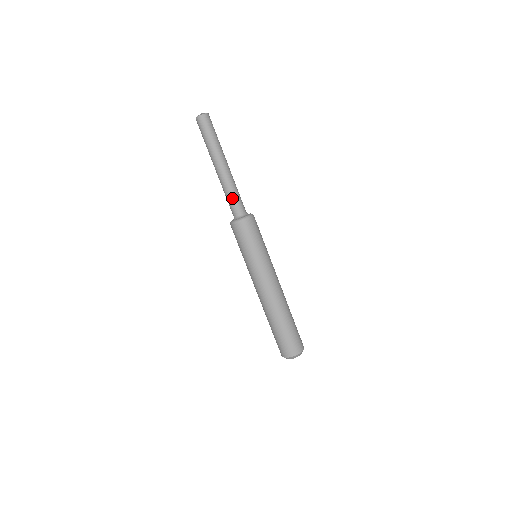
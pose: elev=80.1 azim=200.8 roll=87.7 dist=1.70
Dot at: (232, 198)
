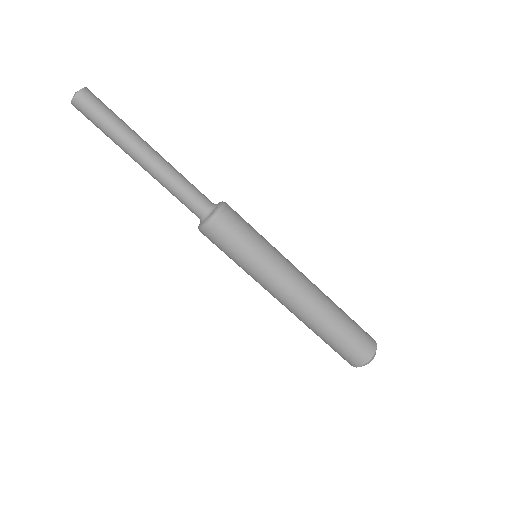
Dot at: (181, 197)
